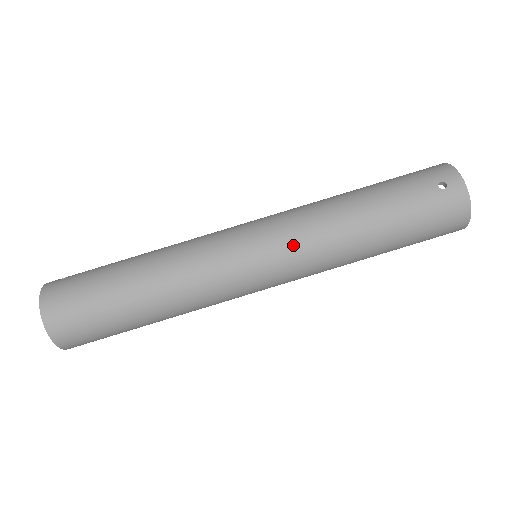
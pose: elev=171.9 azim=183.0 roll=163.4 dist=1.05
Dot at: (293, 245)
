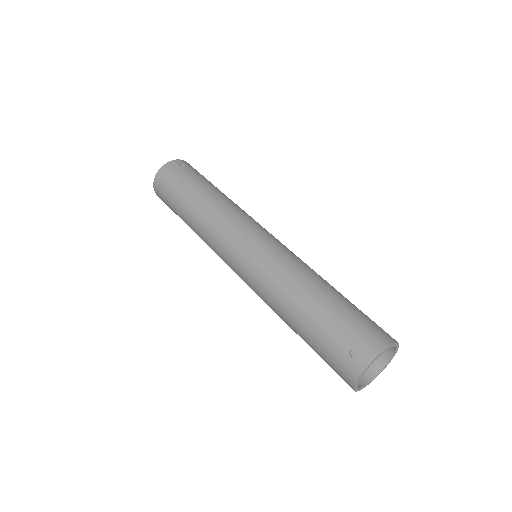
Dot at: (254, 276)
